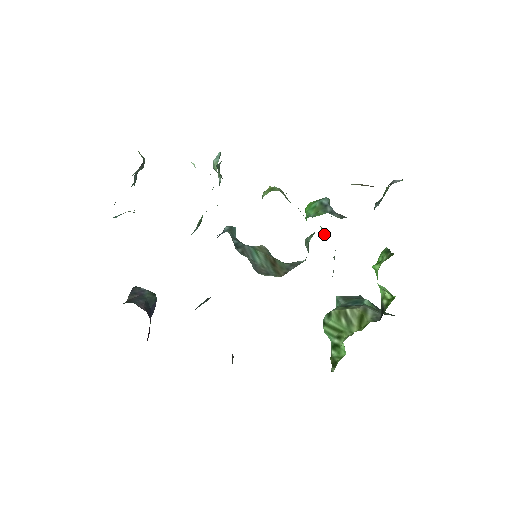
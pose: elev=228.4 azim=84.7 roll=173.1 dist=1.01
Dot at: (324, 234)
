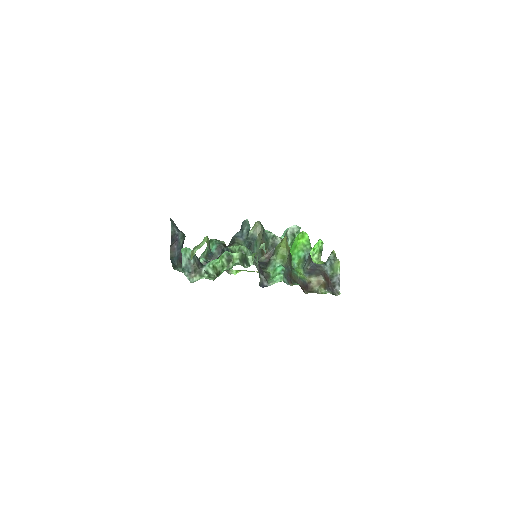
Dot at: (299, 231)
